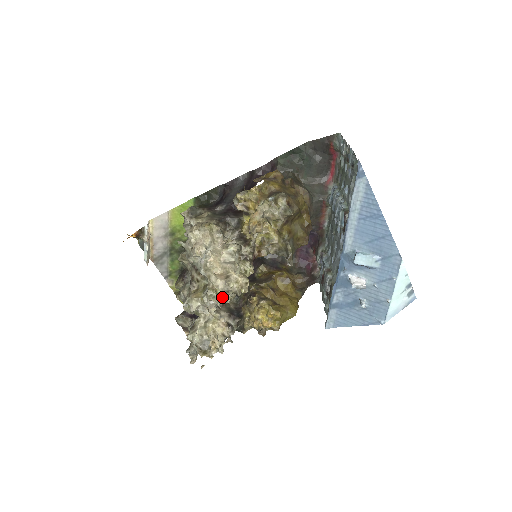
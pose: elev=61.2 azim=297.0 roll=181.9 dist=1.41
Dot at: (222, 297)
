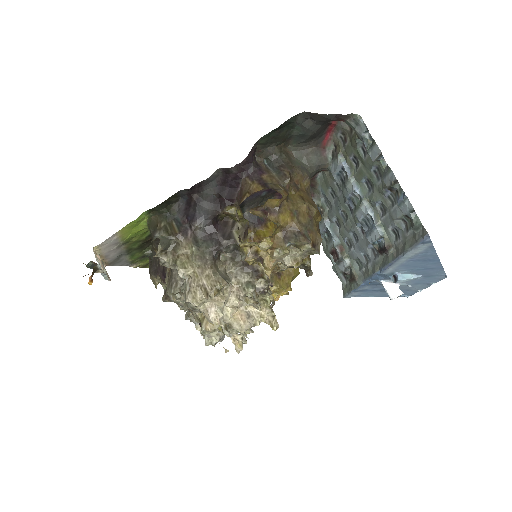
Dot at: occluded
